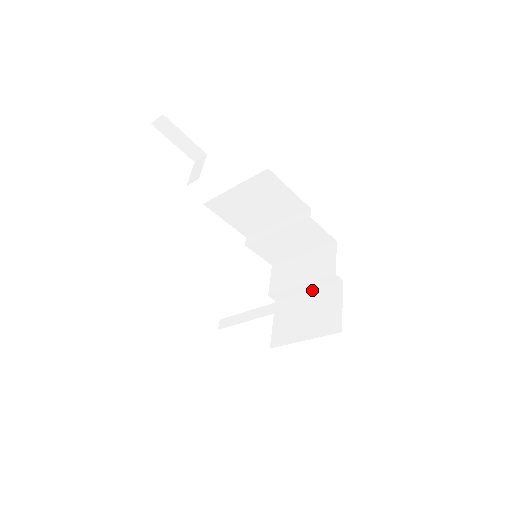
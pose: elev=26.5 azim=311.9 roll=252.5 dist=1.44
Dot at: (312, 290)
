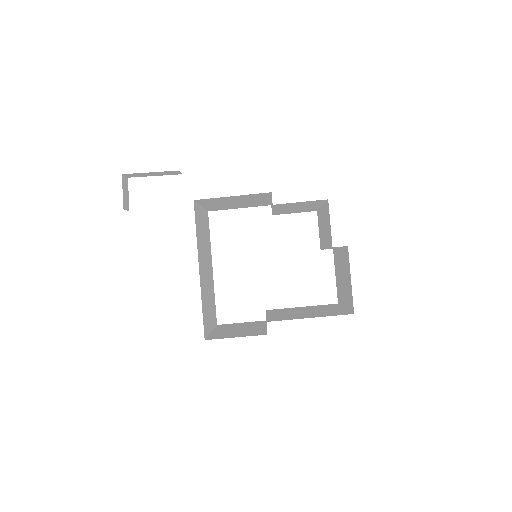
Dot at: (340, 248)
